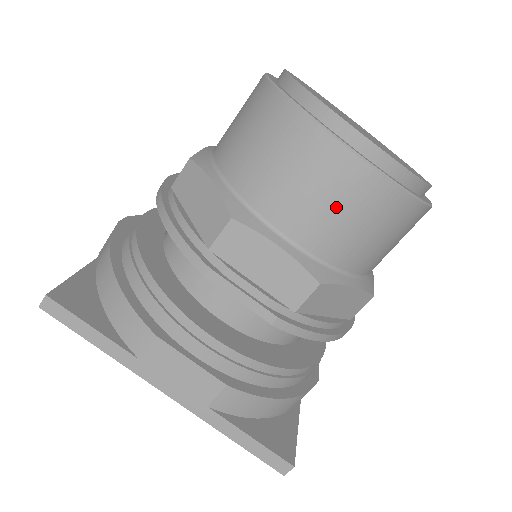
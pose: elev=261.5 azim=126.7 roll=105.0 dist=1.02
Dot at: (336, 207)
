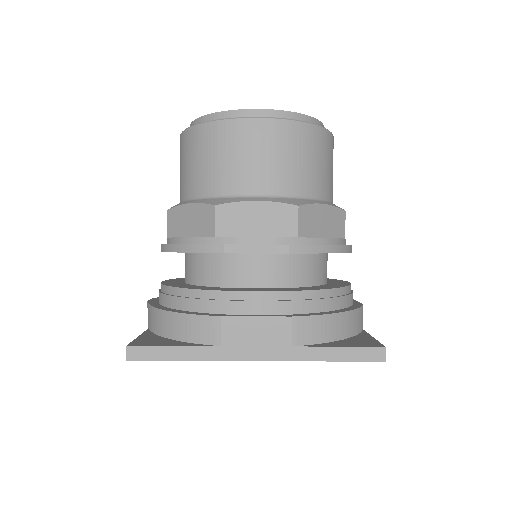
Dot at: (271, 155)
